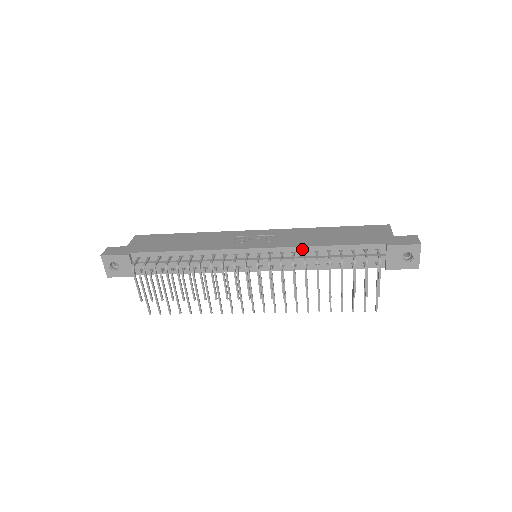
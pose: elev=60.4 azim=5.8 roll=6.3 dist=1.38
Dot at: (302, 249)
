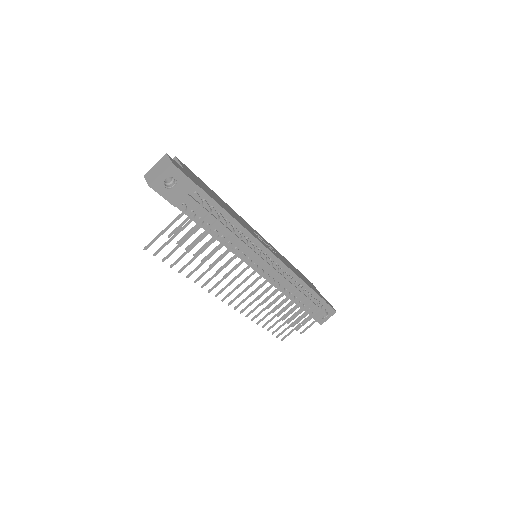
Dot at: (293, 275)
